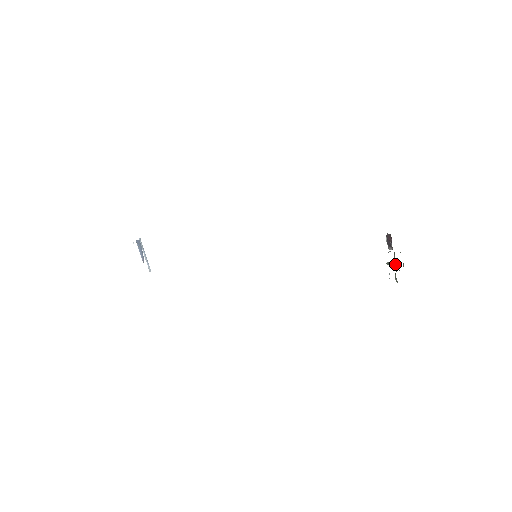
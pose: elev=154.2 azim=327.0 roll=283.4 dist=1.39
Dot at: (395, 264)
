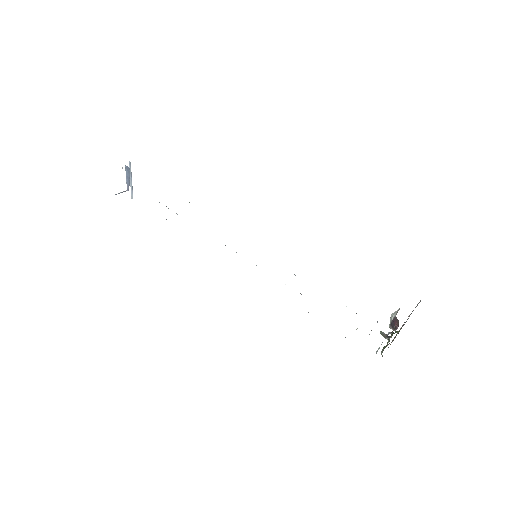
Dot at: (388, 342)
